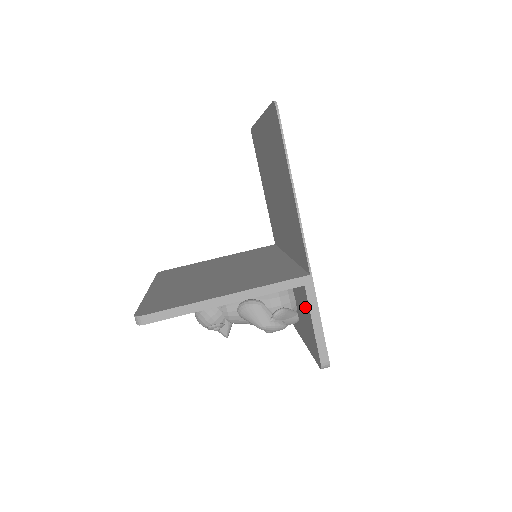
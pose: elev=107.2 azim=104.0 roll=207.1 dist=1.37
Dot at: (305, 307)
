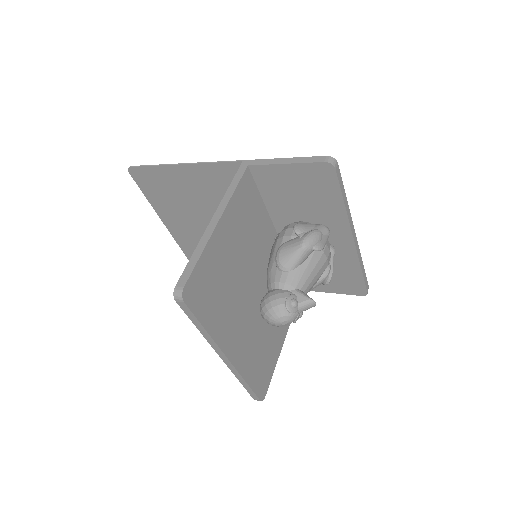
Dot at: (279, 181)
